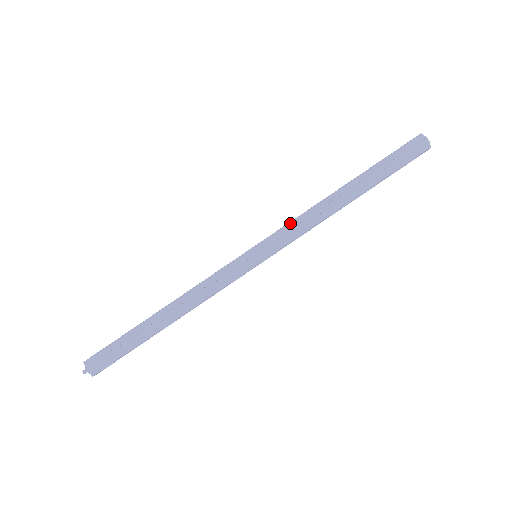
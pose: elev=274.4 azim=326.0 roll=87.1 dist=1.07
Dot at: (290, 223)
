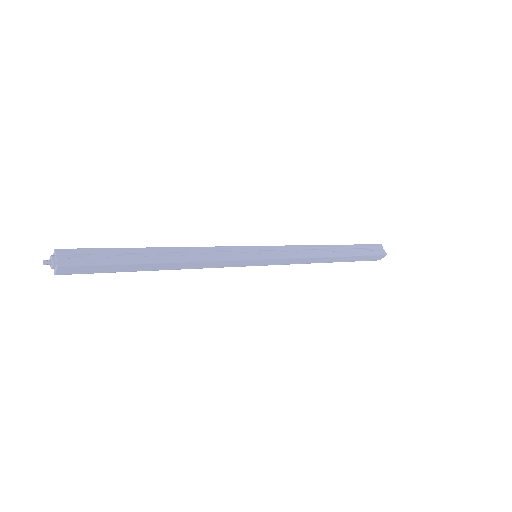
Dot at: (290, 246)
